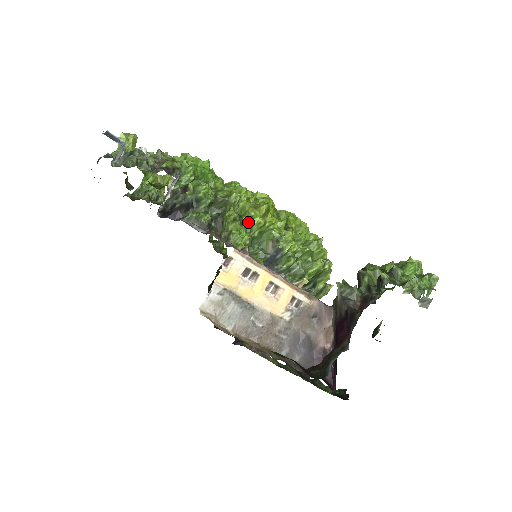
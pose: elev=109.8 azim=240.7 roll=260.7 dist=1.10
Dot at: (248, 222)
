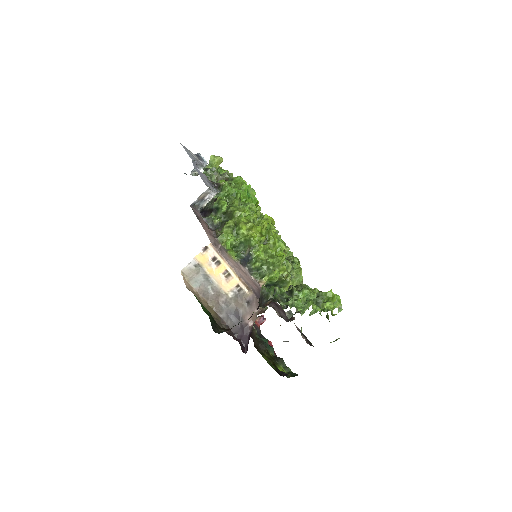
Dot at: (238, 231)
